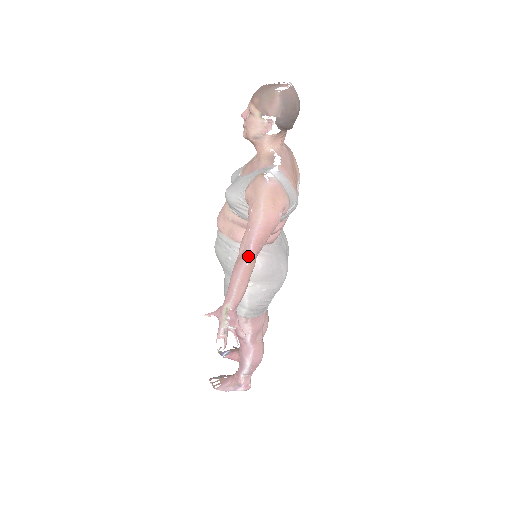
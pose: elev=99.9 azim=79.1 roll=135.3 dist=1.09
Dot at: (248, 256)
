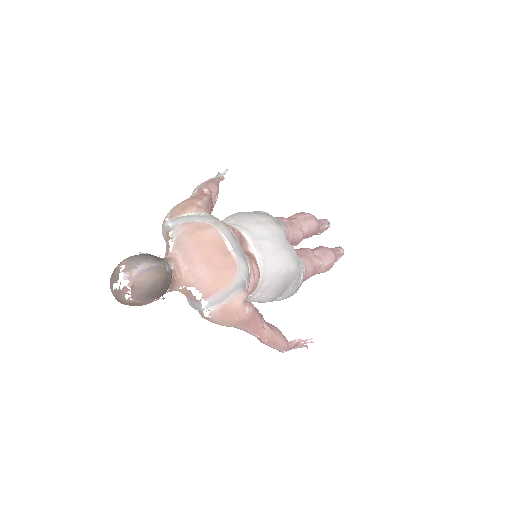
Dot at: (260, 339)
